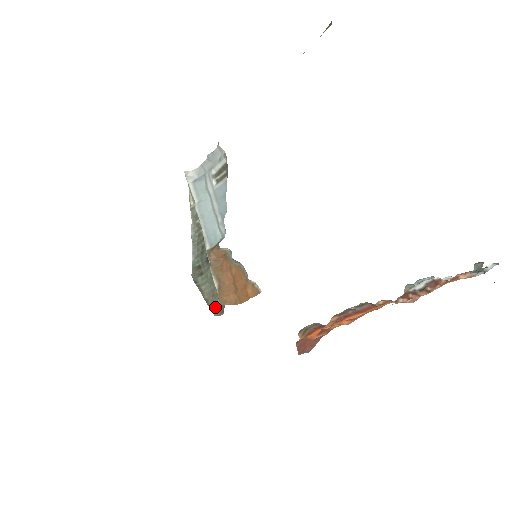
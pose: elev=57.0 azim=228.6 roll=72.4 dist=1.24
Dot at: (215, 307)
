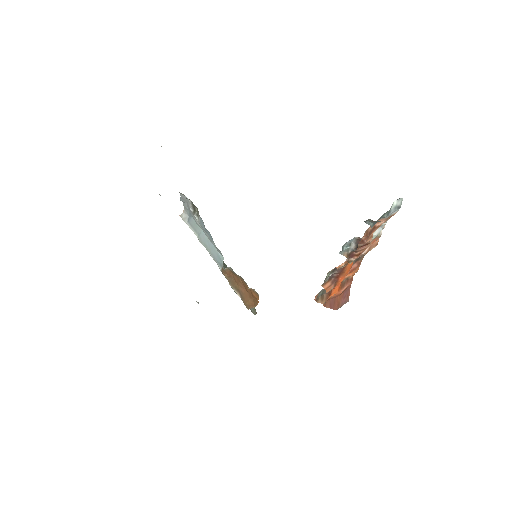
Dot at: (251, 308)
